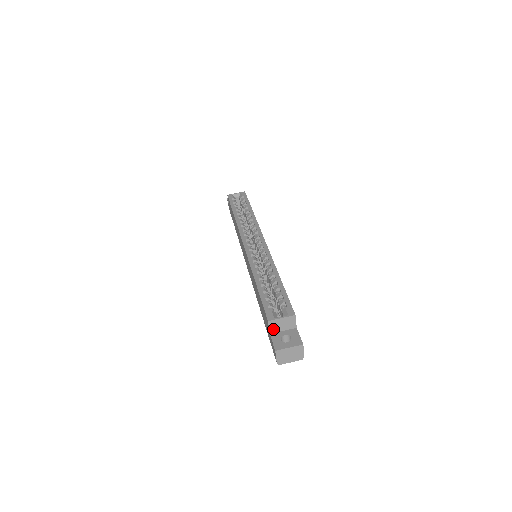
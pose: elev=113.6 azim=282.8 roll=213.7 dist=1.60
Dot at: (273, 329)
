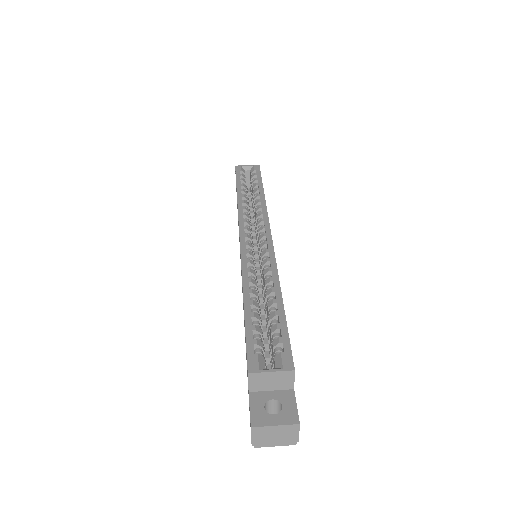
Dot at: (255, 386)
